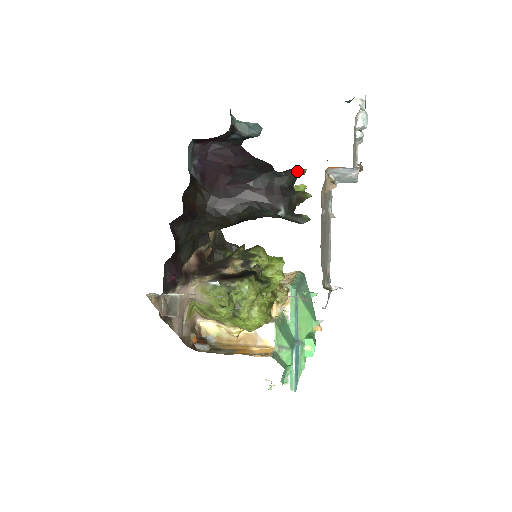
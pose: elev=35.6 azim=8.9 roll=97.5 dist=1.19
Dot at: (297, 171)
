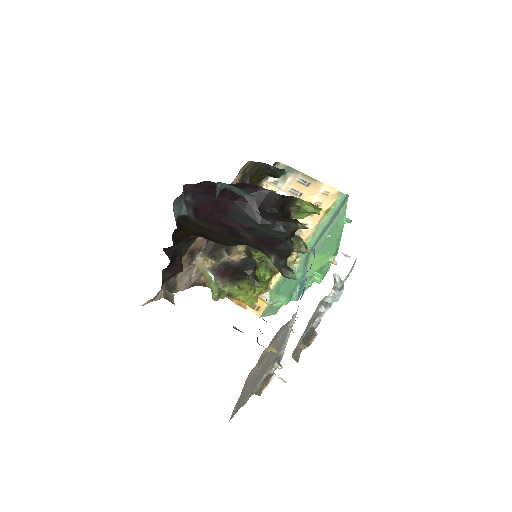
Dot at: (298, 228)
